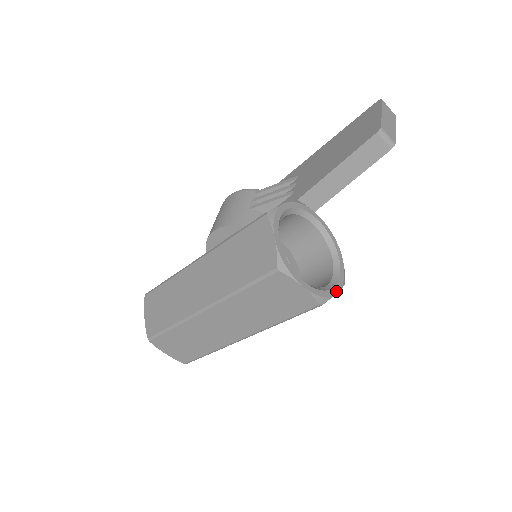
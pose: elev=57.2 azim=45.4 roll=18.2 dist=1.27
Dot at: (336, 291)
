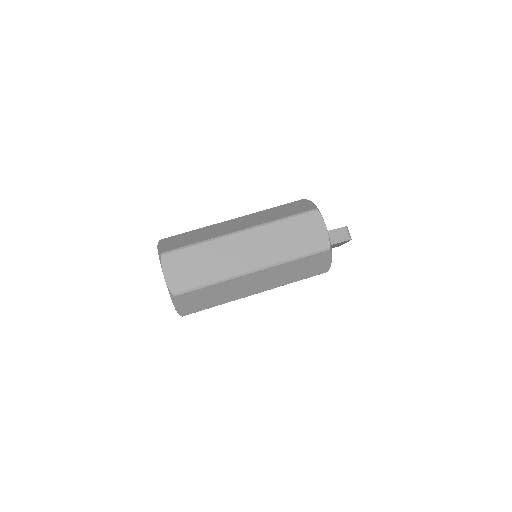
Dot at: (331, 259)
